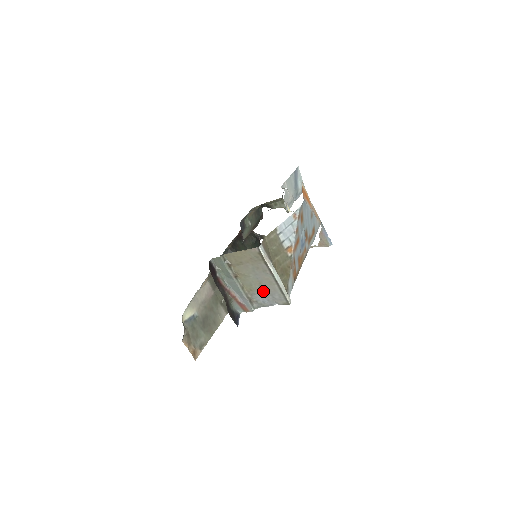
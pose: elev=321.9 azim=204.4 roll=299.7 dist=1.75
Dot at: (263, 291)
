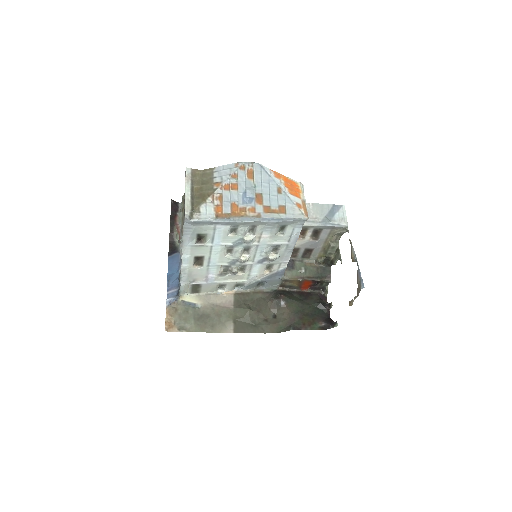
Dot at: occluded
